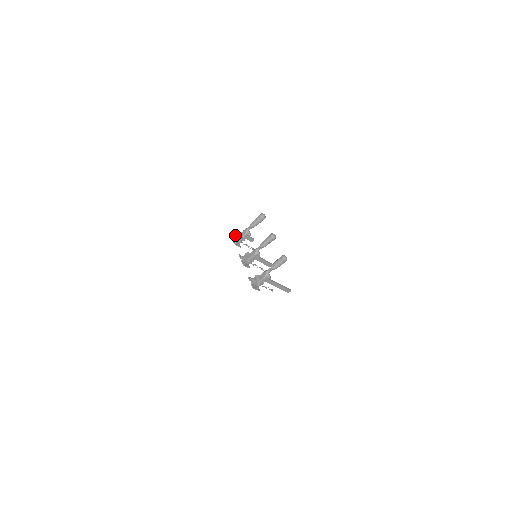
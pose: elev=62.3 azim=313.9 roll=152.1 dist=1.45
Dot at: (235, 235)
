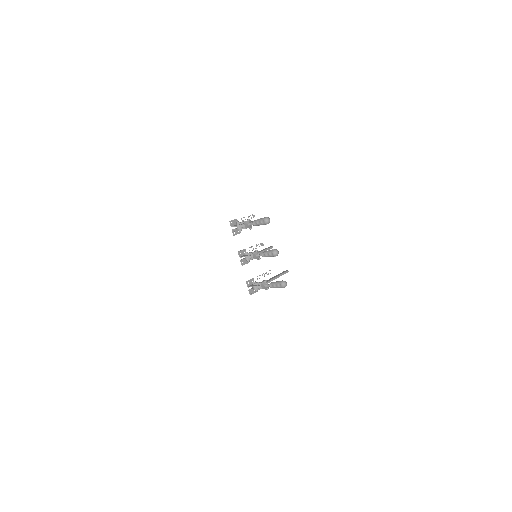
Dot at: (235, 226)
